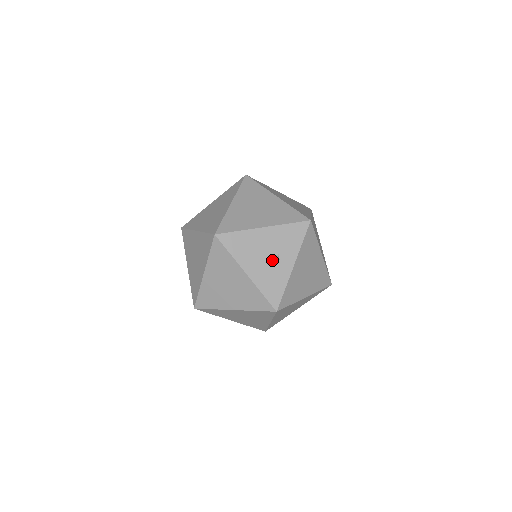
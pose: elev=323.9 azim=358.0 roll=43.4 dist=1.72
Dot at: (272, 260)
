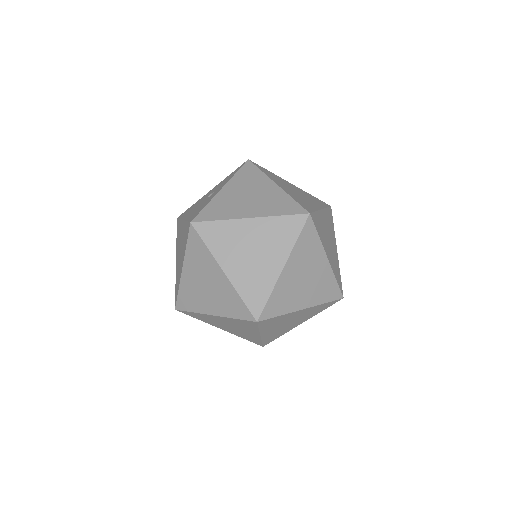
Dot at: occluded
